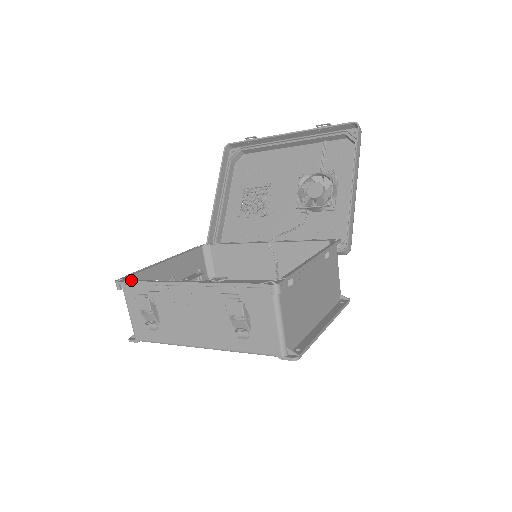
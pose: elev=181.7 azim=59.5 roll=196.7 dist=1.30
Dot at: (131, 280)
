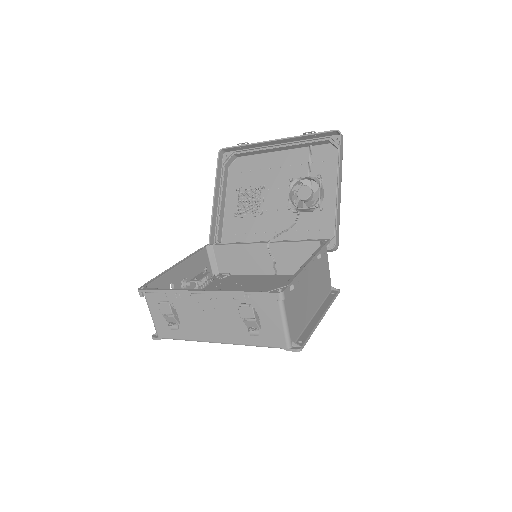
Dot at: (152, 288)
